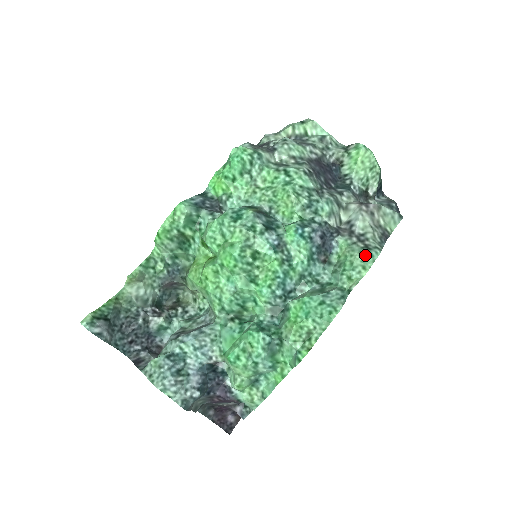
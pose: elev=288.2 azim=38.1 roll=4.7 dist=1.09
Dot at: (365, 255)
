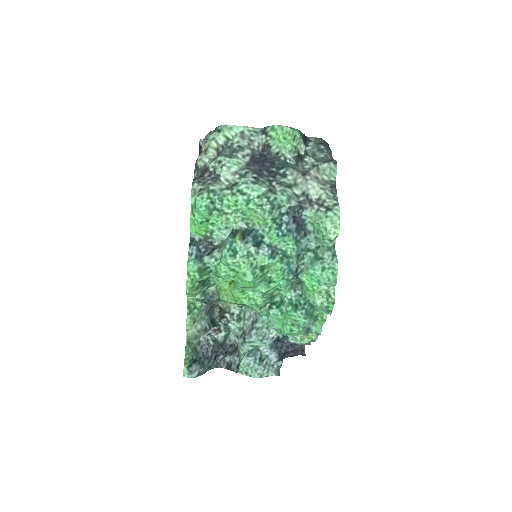
Dot at: (331, 217)
